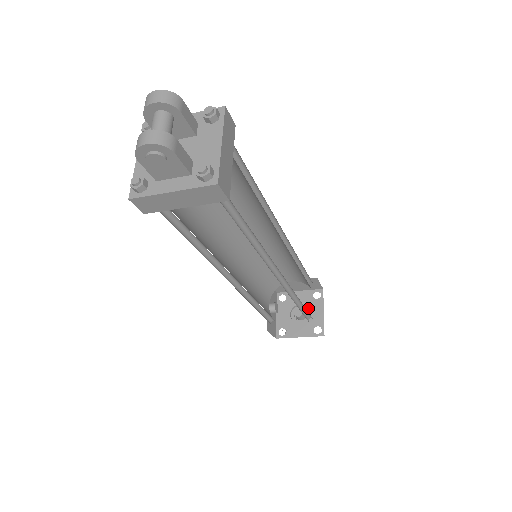
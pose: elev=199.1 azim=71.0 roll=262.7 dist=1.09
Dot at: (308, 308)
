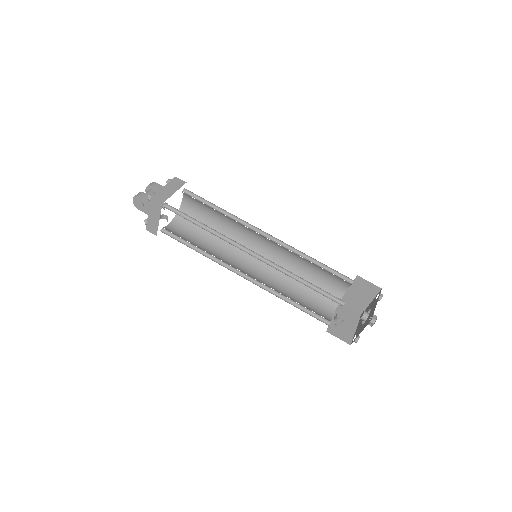
Dot at: (371, 309)
